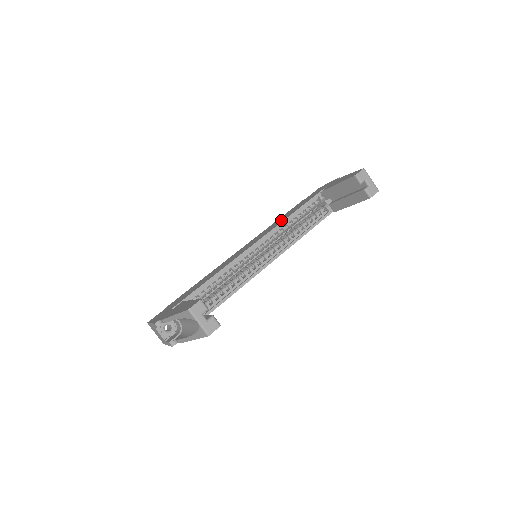
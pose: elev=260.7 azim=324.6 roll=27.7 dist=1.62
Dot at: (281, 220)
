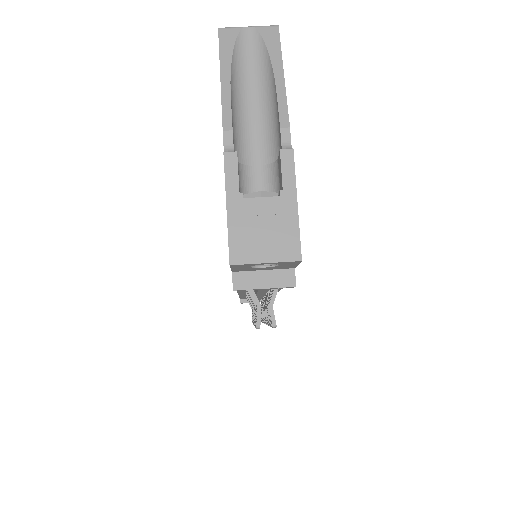
Dot at: occluded
